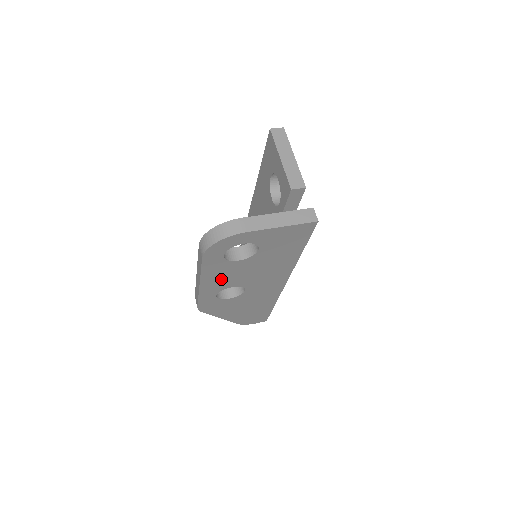
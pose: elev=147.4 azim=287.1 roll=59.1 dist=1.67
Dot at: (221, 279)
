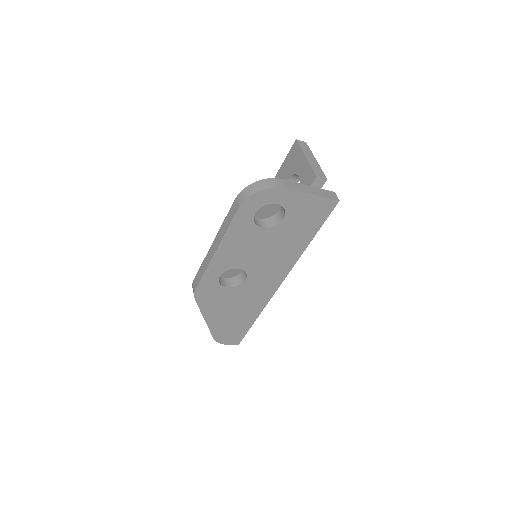
Dot at: (236, 251)
